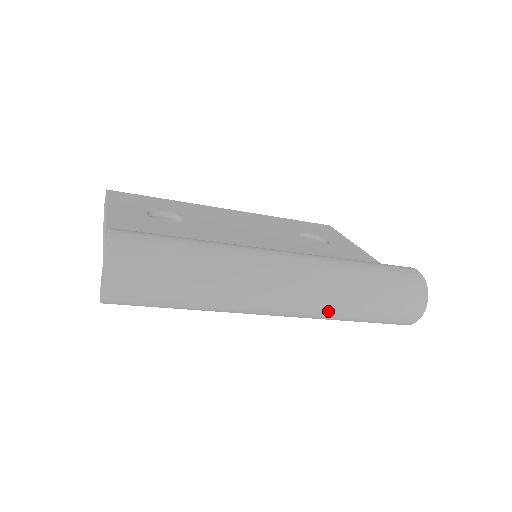
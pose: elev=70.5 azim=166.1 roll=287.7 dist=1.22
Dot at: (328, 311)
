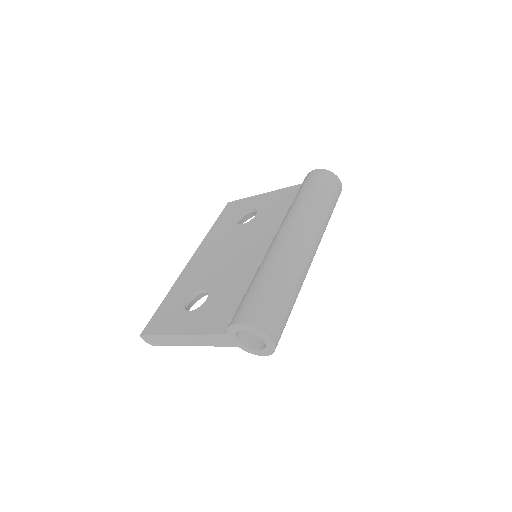
Dot at: (323, 232)
